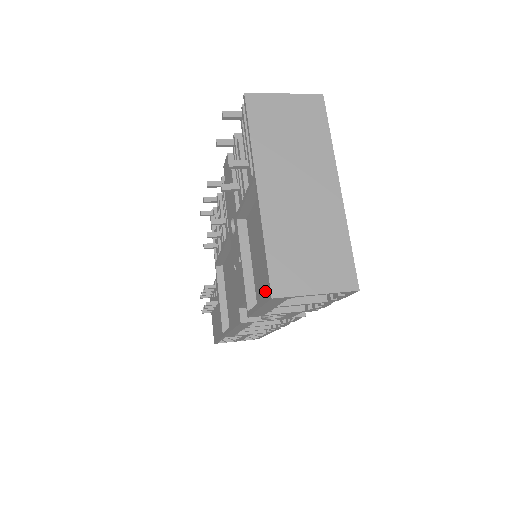
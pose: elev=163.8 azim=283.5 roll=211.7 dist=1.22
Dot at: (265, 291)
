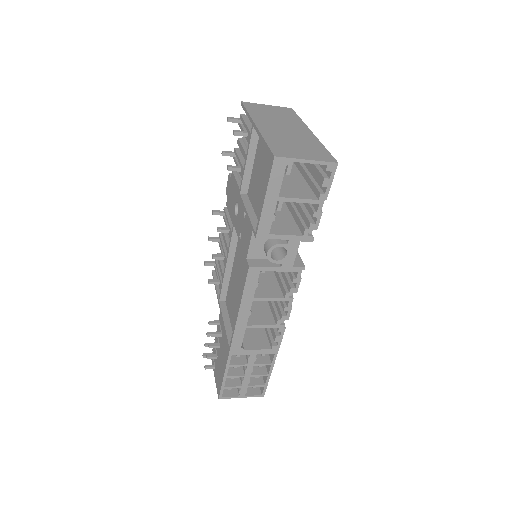
Dot at: occluded
